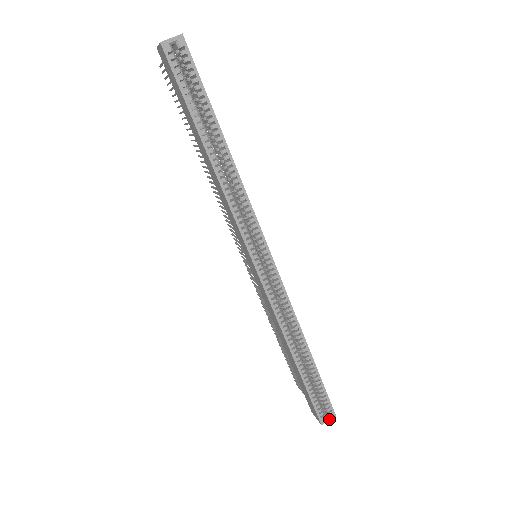
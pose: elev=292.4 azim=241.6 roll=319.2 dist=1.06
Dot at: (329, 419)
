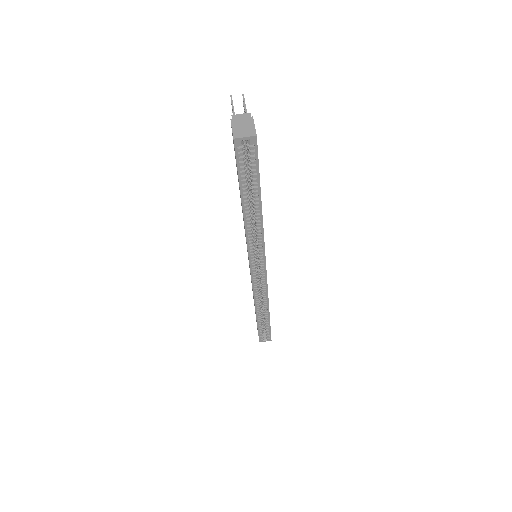
Dot at: occluded
